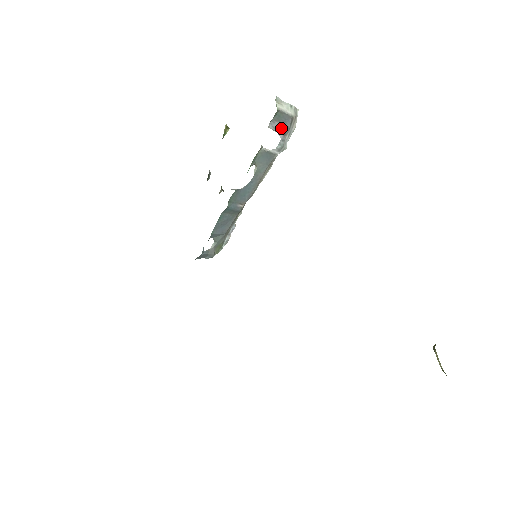
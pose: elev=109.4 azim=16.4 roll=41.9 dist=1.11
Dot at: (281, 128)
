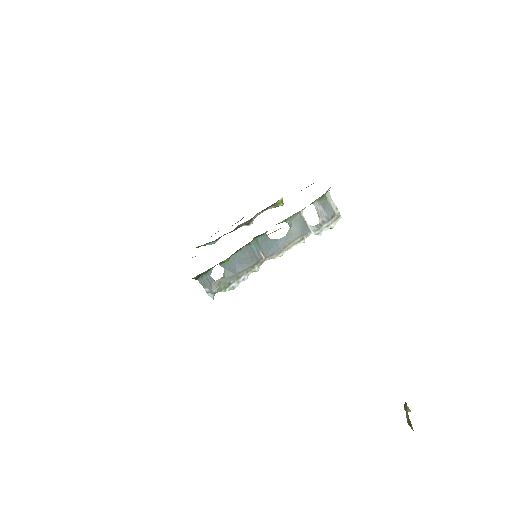
Dot at: (323, 215)
